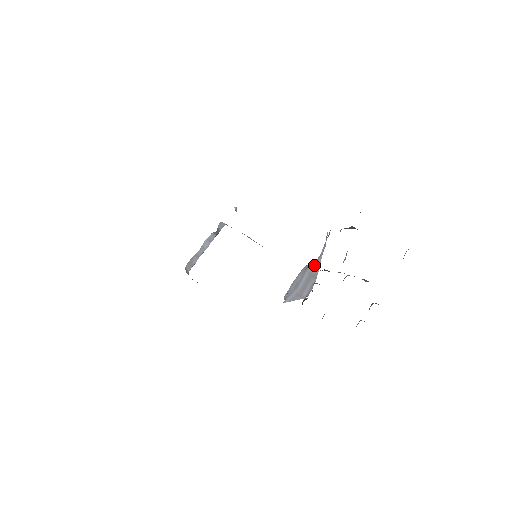
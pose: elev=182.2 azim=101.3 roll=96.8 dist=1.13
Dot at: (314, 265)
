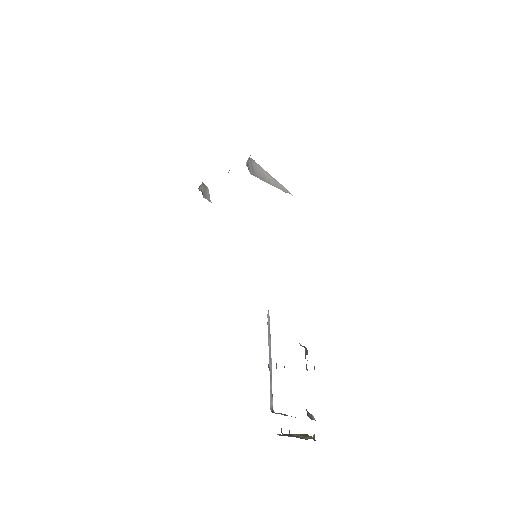
Dot at: occluded
